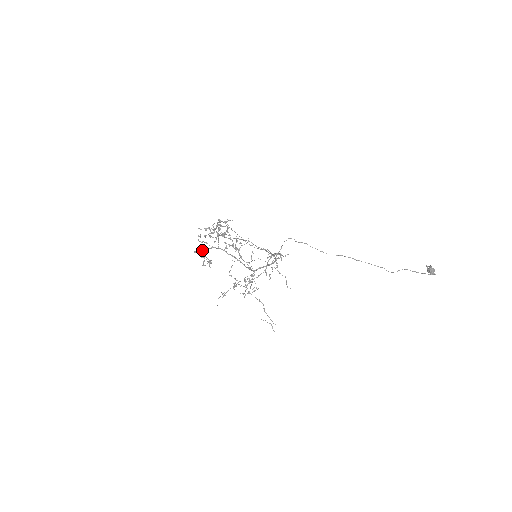
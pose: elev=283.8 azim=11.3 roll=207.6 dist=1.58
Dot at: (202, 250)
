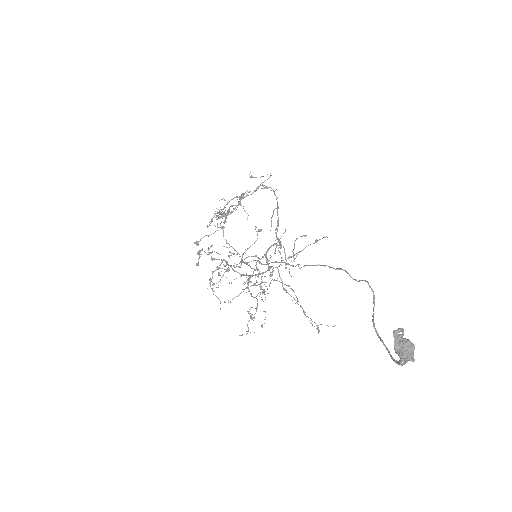
Dot at: occluded
